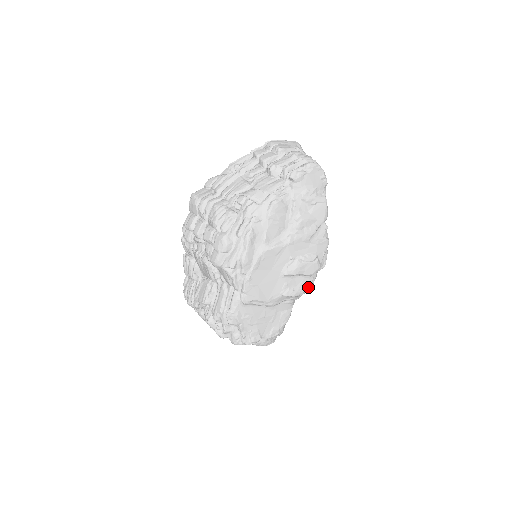
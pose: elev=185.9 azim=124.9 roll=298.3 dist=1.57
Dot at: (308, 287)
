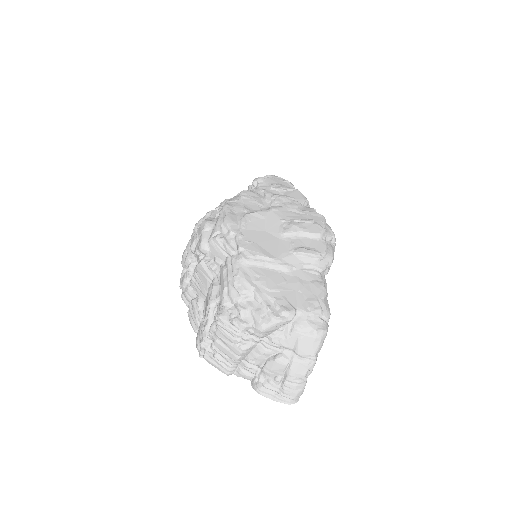
Dot at: (325, 251)
